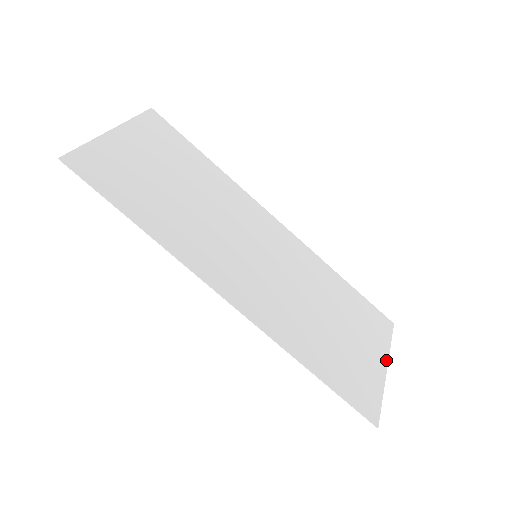
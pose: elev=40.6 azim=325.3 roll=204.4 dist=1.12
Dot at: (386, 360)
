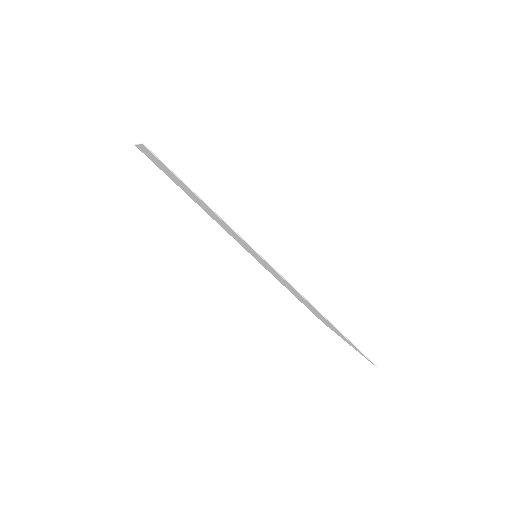
Dot at: occluded
